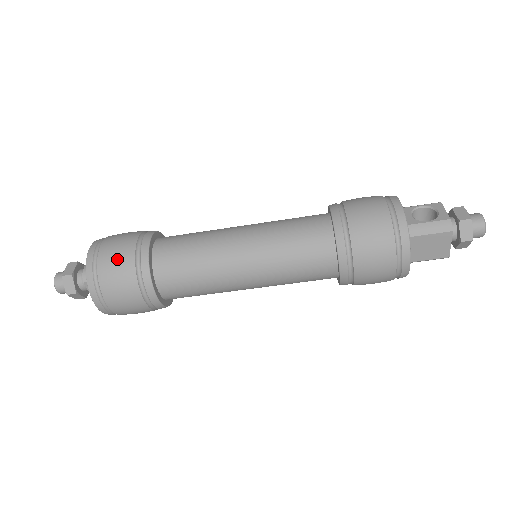
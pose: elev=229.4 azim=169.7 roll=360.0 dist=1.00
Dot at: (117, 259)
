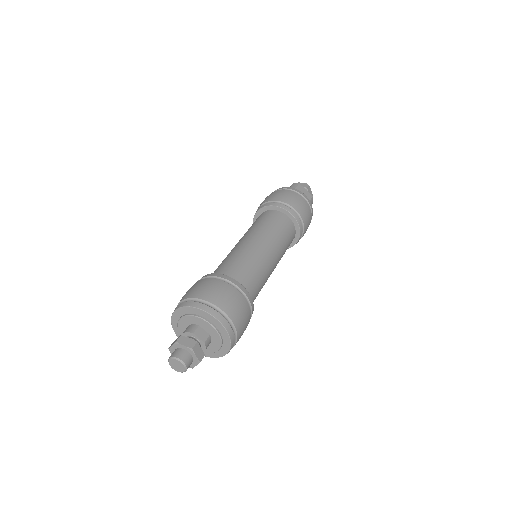
Dot at: (198, 286)
